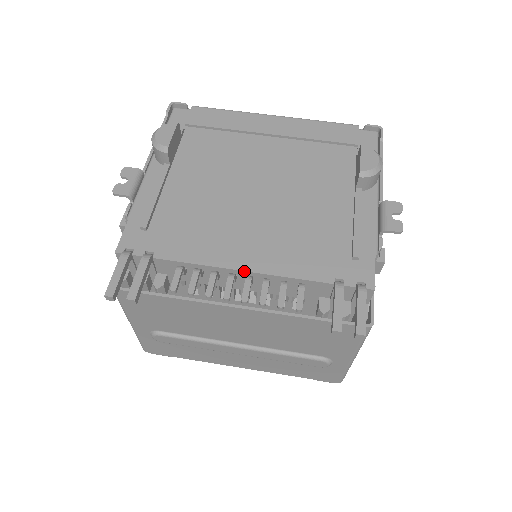
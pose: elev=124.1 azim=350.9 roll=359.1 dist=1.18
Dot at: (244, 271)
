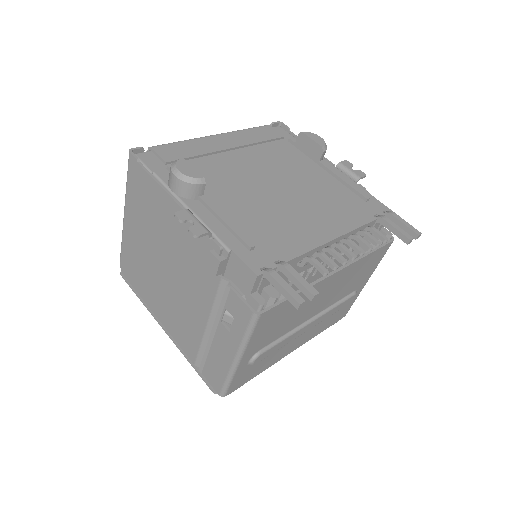
Dot at: (336, 238)
